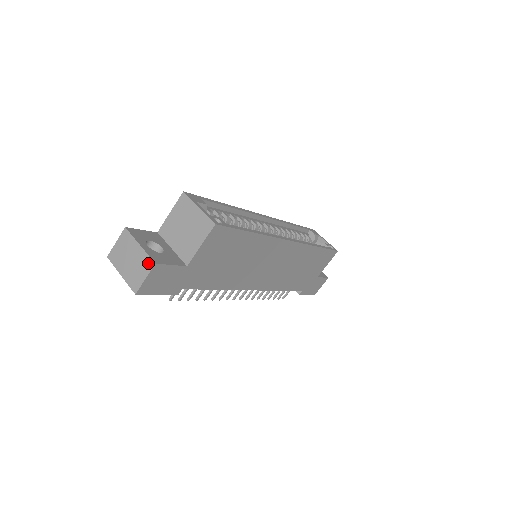
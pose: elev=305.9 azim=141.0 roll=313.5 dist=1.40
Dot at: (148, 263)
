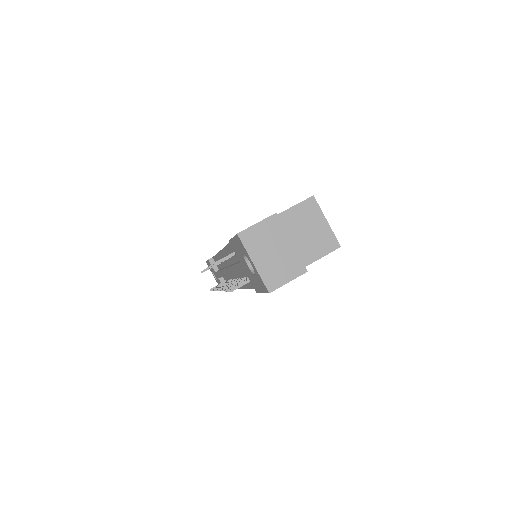
Dot at: (298, 267)
